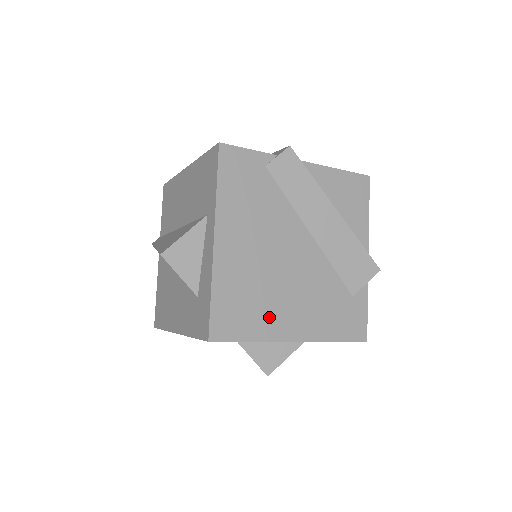
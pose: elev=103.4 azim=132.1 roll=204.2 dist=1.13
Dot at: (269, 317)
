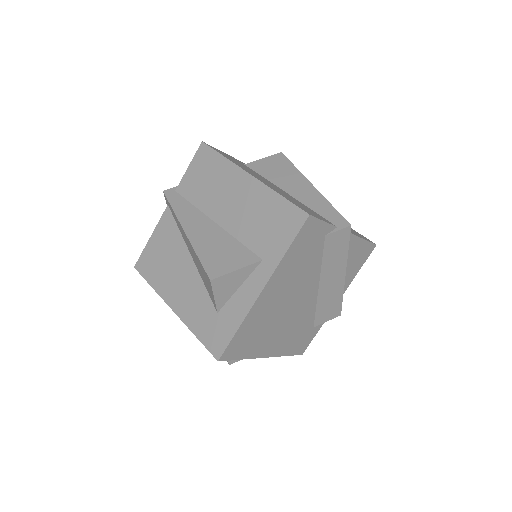
Dot at: (261, 343)
